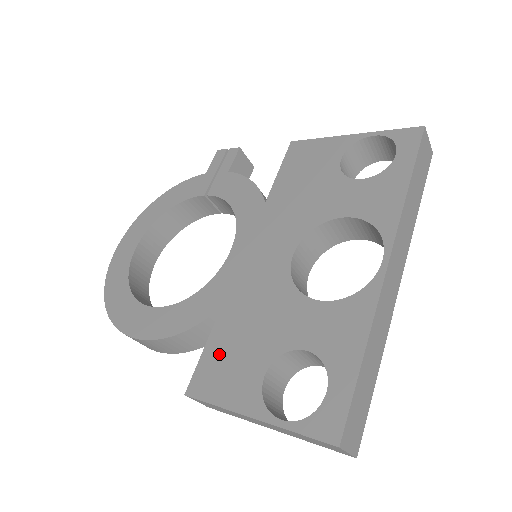
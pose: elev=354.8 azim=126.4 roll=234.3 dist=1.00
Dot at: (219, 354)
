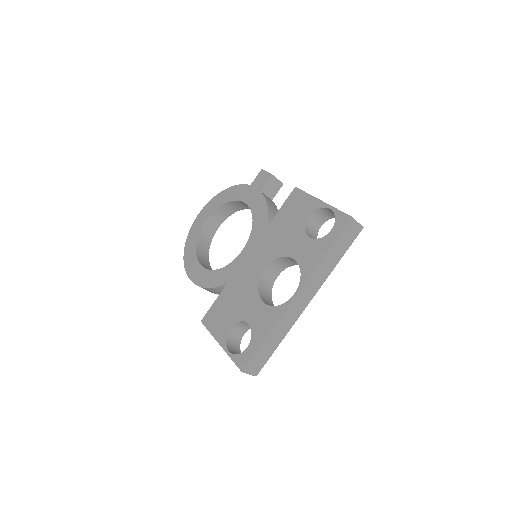
Dot at: (219, 308)
